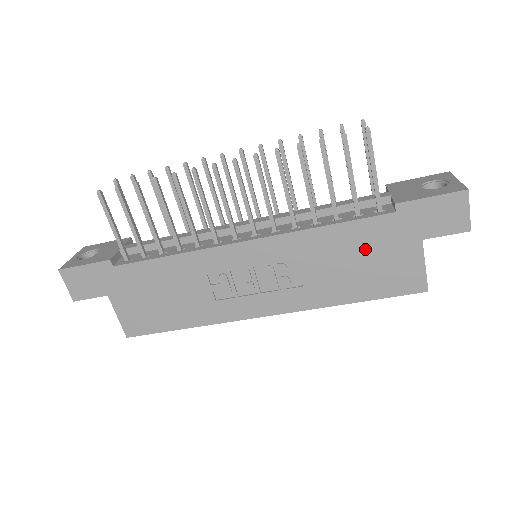
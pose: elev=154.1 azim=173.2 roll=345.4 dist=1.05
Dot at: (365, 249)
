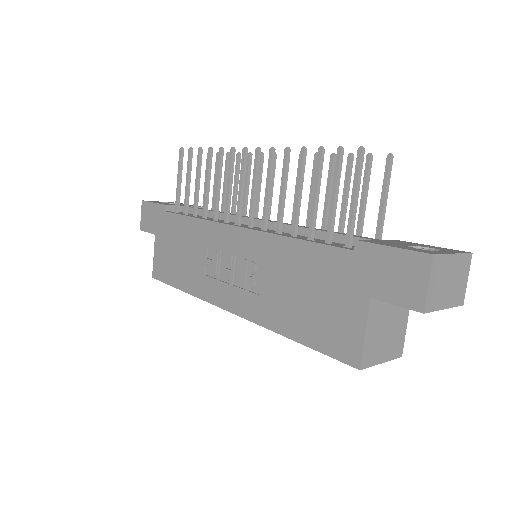
Dot at: (317, 281)
